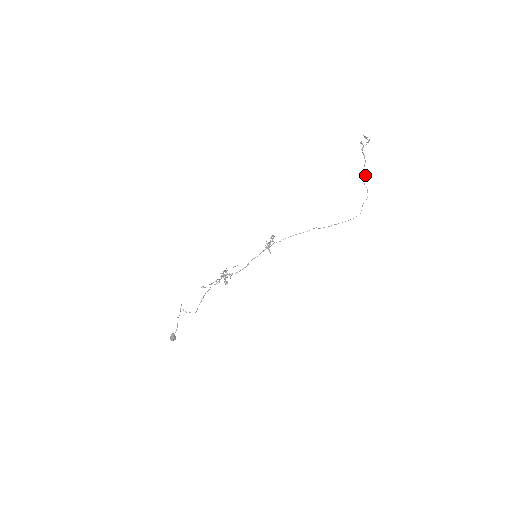
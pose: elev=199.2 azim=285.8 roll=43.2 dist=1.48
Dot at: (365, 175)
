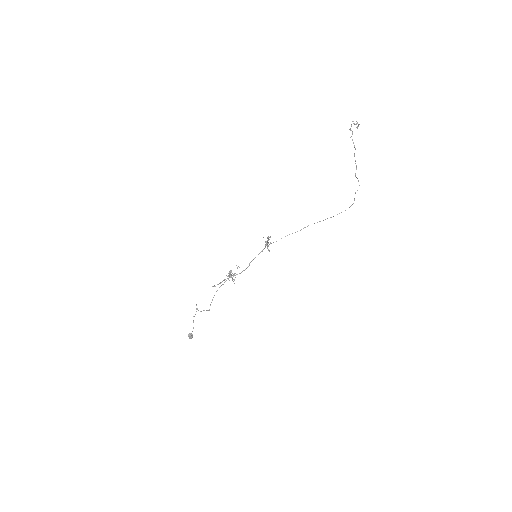
Dot at: occluded
